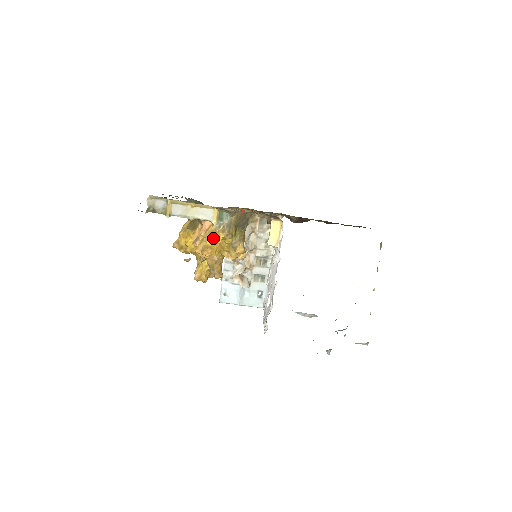
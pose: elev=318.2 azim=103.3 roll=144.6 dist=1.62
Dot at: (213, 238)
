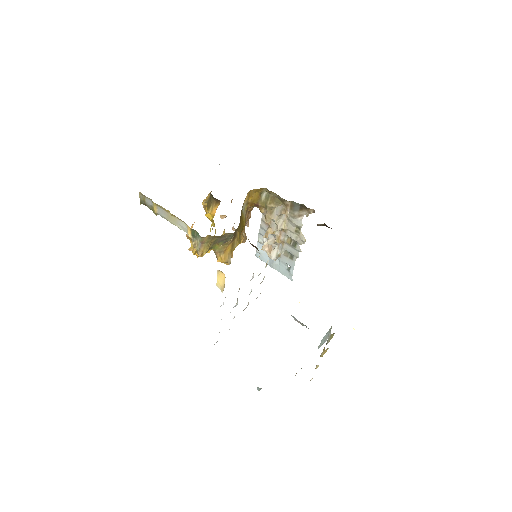
Dot at: occluded
